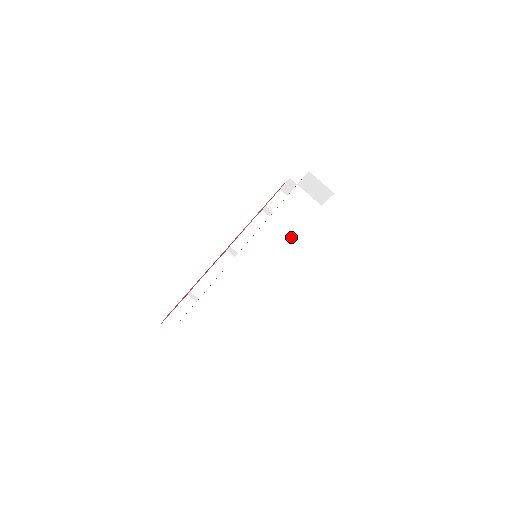
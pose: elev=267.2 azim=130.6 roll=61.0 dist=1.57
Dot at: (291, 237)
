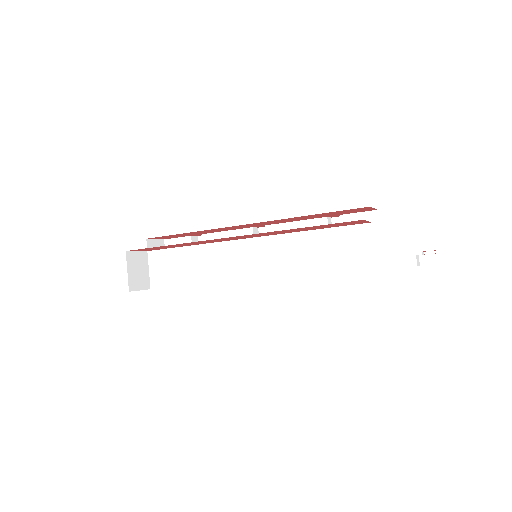
Dot at: (302, 270)
